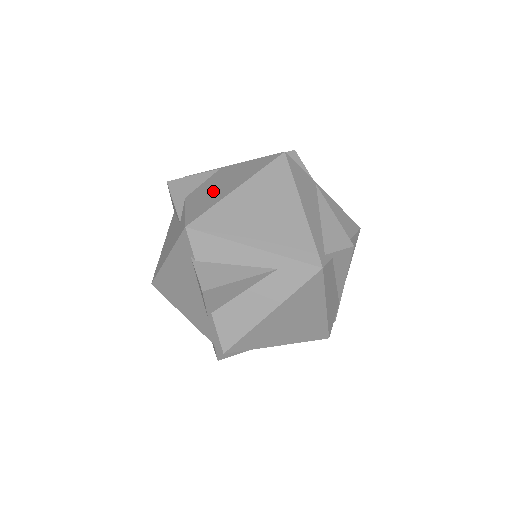
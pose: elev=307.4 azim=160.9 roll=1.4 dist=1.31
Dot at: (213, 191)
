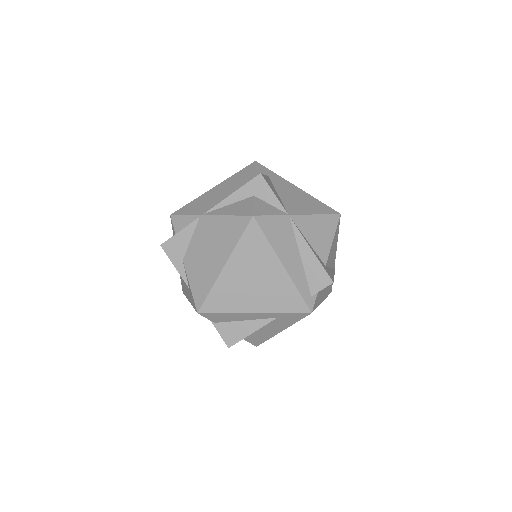
Dot at: (204, 262)
